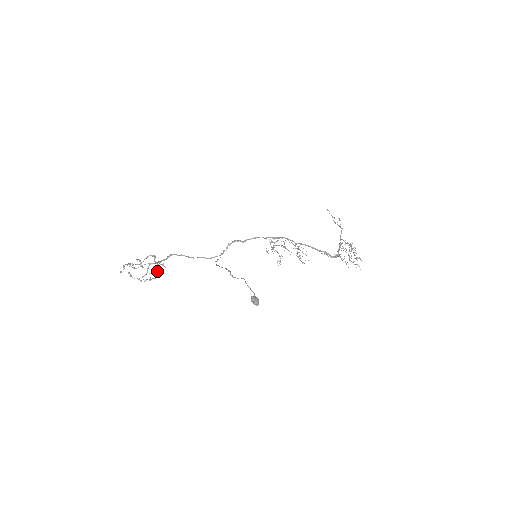
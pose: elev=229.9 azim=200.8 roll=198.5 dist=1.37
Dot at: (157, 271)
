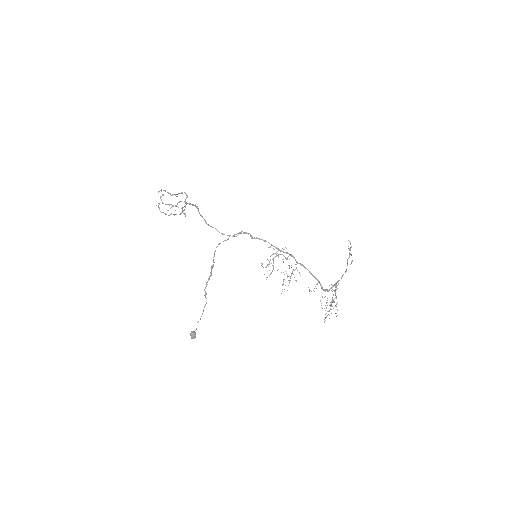
Dot at: occluded
